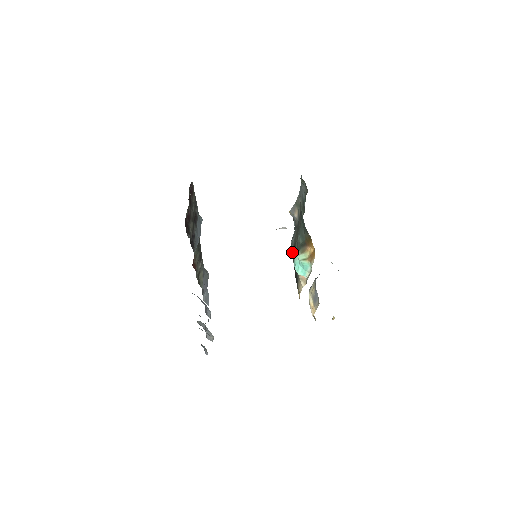
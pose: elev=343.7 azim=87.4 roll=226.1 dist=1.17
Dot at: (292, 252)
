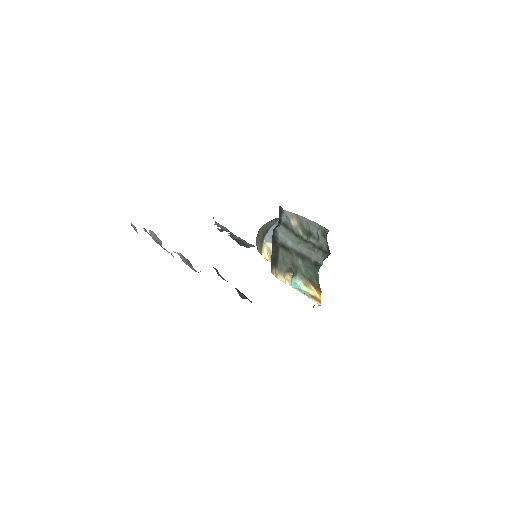
Dot at: (277, 242)
